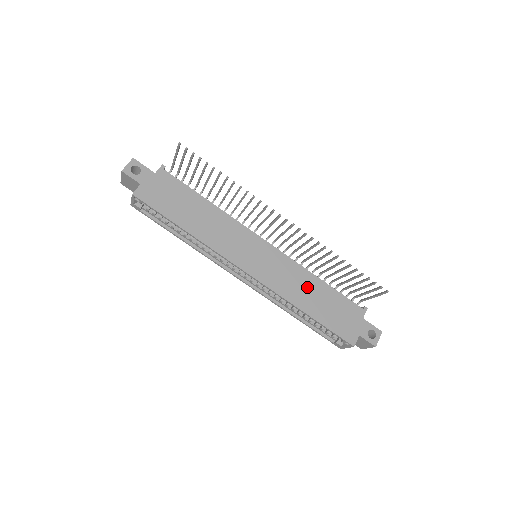
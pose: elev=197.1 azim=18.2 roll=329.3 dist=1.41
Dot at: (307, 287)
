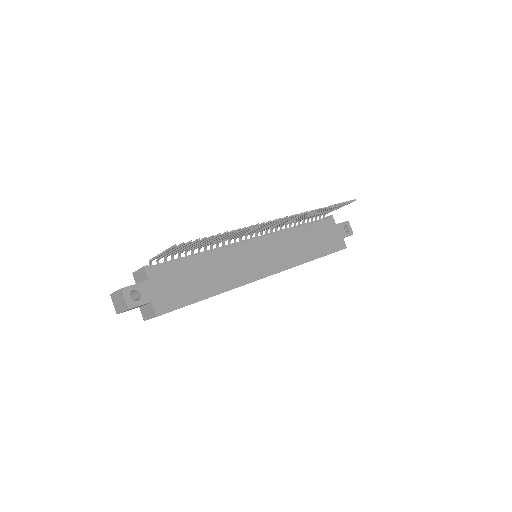
Dot at: (300, 242)
